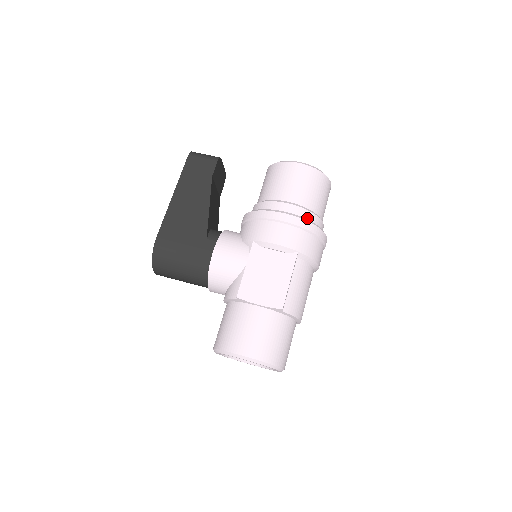
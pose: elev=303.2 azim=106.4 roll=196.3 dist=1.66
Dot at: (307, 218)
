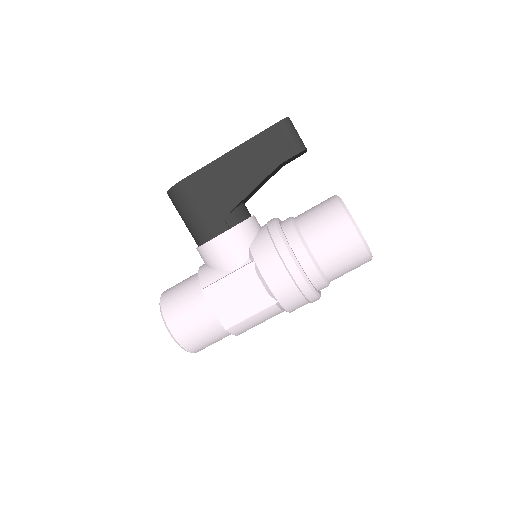
Dot at: (314, 281)
